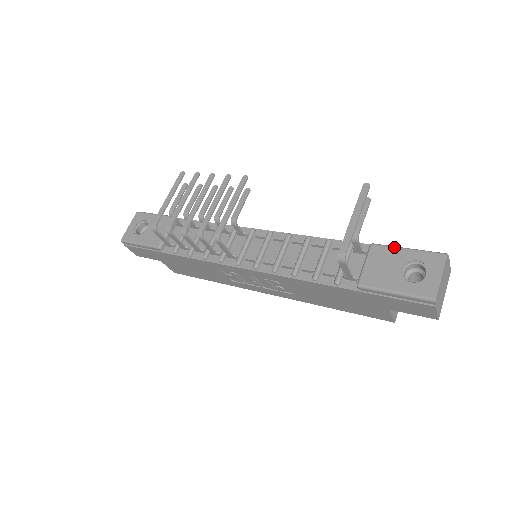
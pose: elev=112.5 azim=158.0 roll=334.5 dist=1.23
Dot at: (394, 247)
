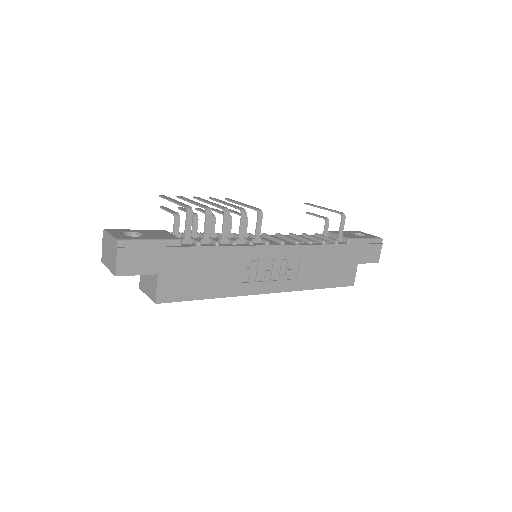
Dot at: (338, 231)
